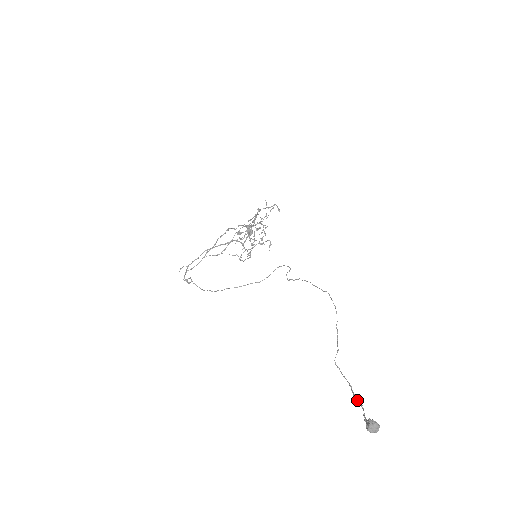
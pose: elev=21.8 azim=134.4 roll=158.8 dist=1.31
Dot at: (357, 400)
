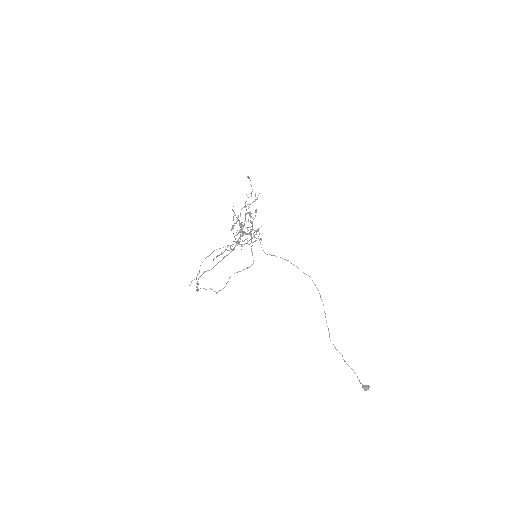
Dot at: occluded
